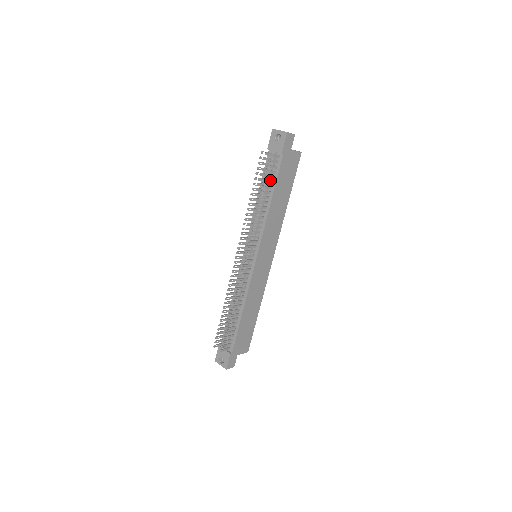
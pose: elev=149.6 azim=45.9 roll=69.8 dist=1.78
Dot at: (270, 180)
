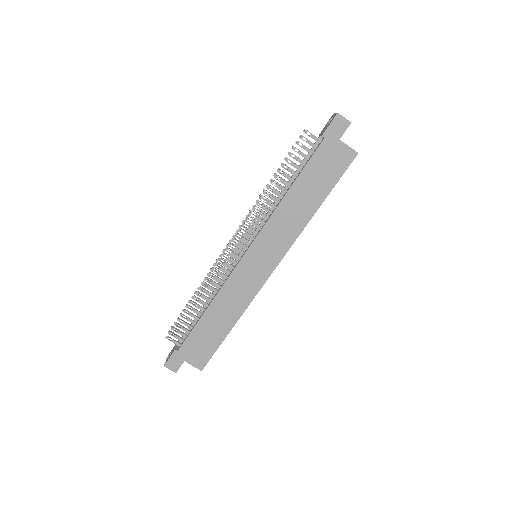
Dot at: (302, 168)
